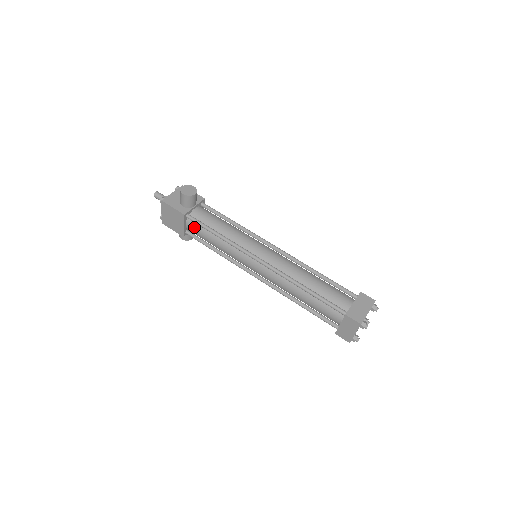
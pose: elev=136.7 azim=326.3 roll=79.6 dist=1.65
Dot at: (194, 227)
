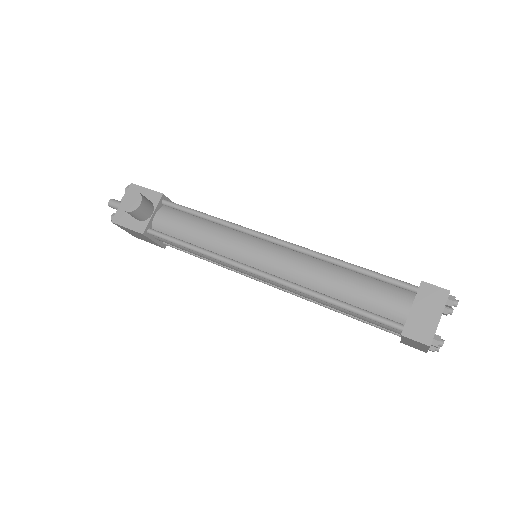
Dot at: (165, 241)
